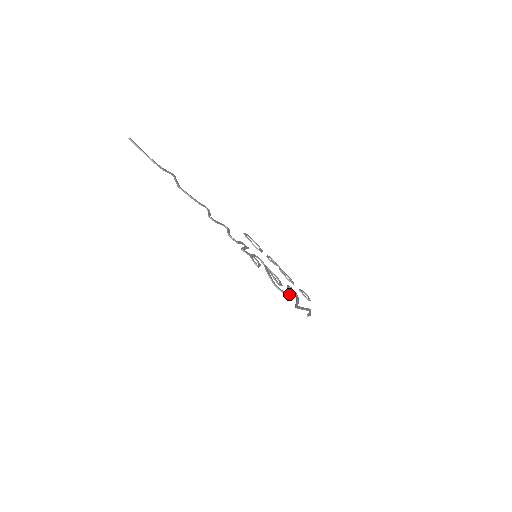
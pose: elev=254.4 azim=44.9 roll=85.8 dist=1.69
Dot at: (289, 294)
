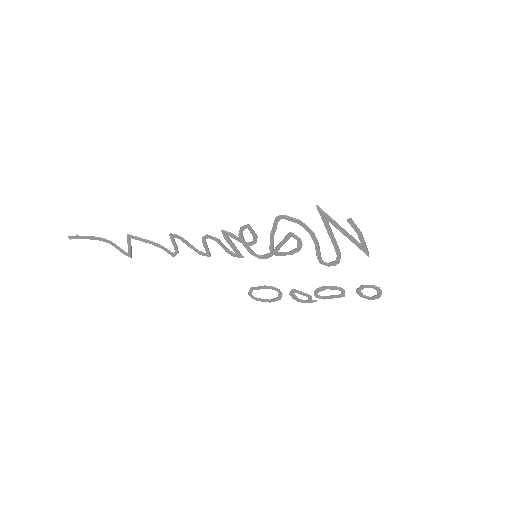
Dot at: (311, 231)
